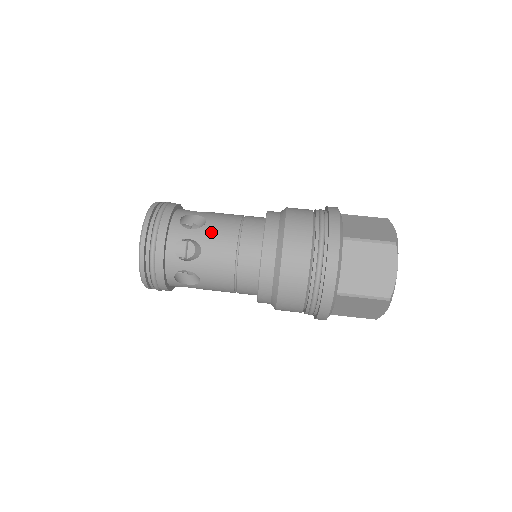
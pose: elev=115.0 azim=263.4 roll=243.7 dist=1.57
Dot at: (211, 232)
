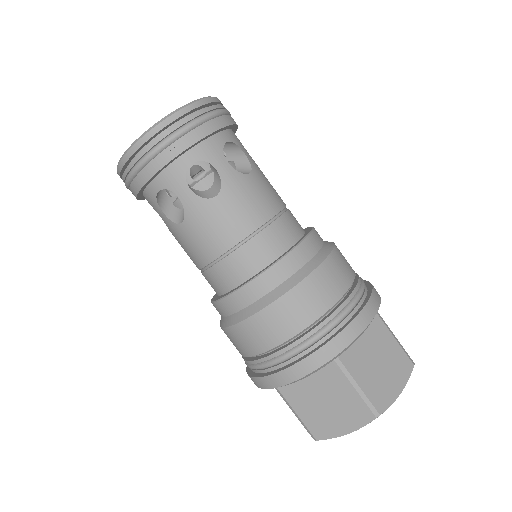
Dot at: (180, 237)
